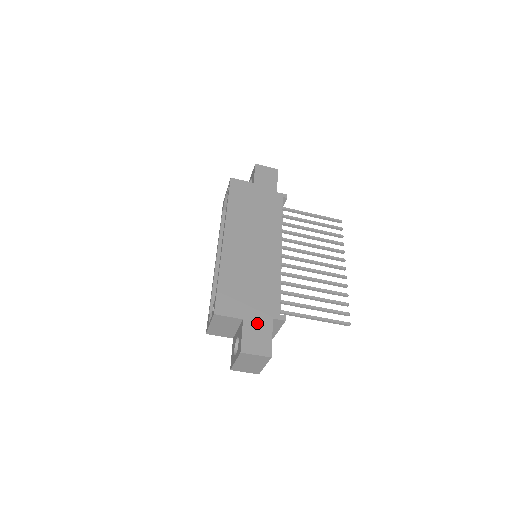
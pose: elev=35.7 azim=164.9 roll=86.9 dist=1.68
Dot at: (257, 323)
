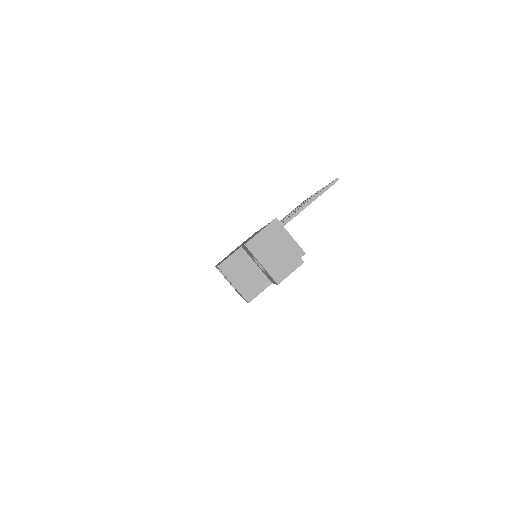
Dot at: occluded
